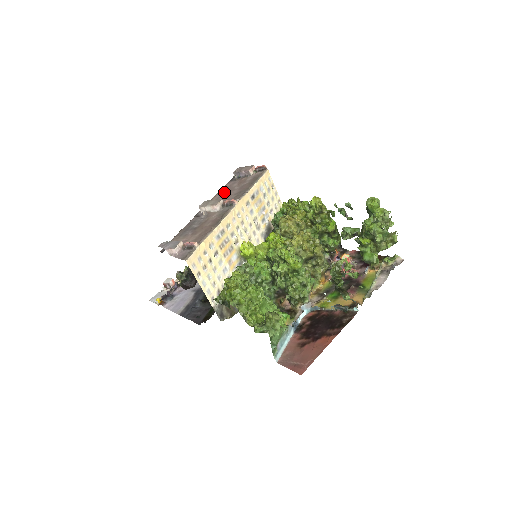
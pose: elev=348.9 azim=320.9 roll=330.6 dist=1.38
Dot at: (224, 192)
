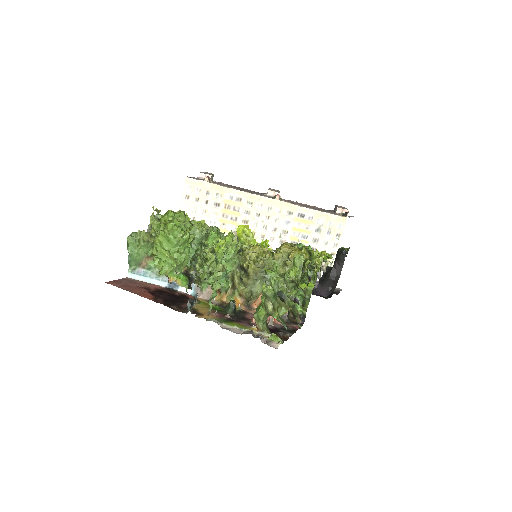
Dot at: (305, 205)
